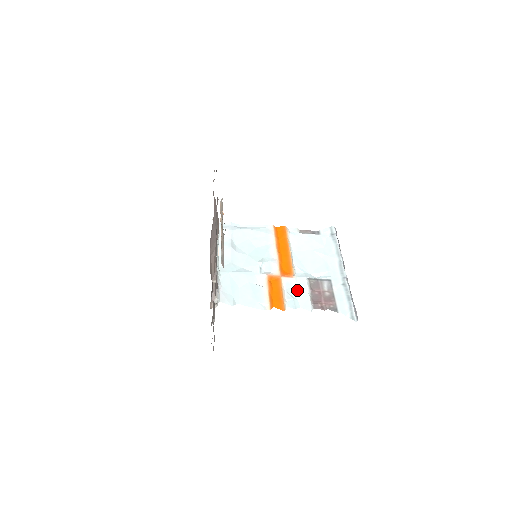
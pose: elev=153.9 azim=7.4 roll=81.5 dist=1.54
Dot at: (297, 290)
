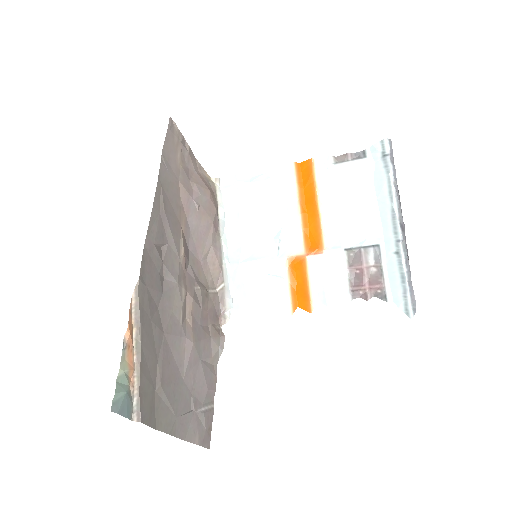
Dot at: (330, 272)
